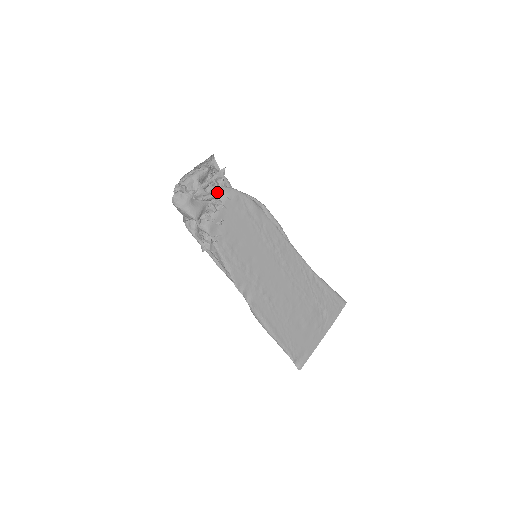
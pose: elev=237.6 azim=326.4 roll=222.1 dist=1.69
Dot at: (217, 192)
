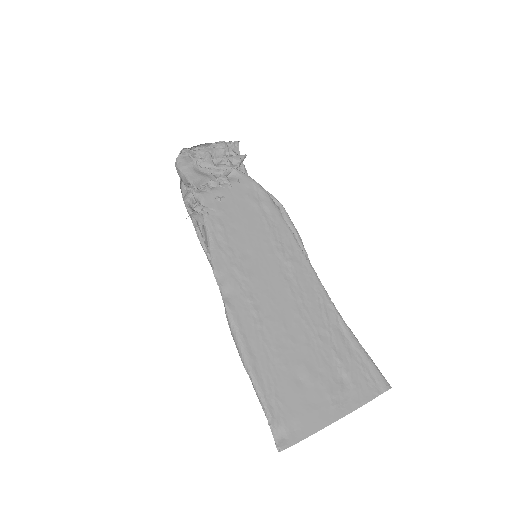
Dot at: (227, 171)
